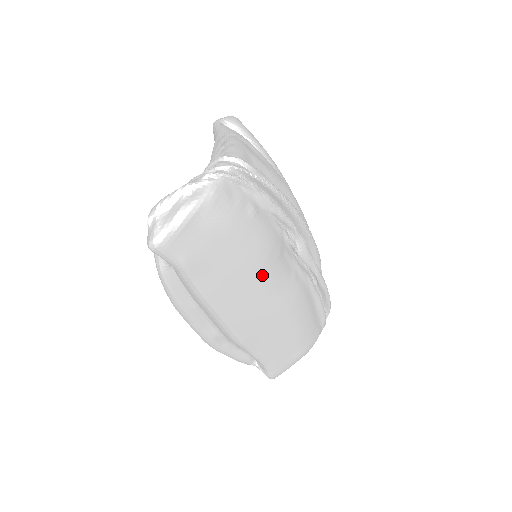
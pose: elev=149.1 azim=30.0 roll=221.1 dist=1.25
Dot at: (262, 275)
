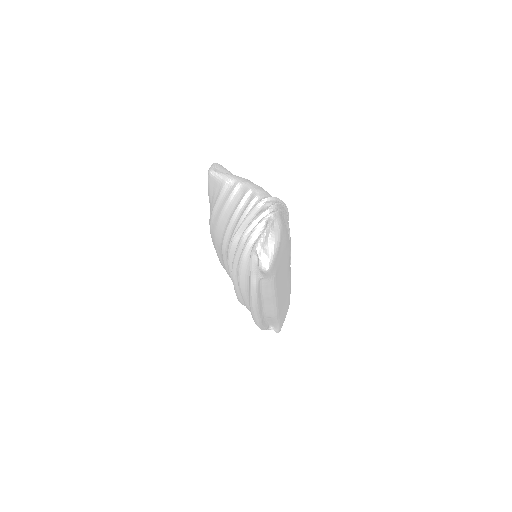
Dot at: (288, 265)
